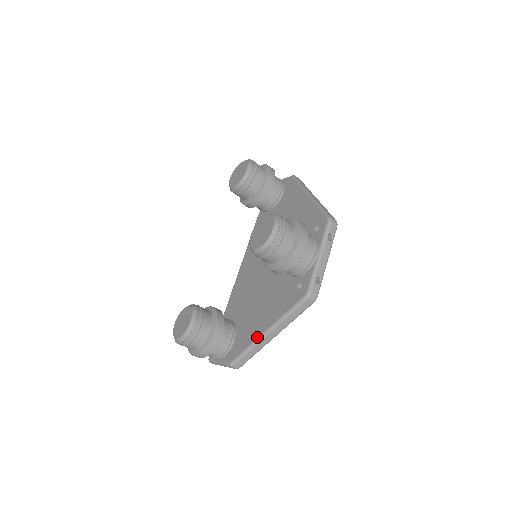
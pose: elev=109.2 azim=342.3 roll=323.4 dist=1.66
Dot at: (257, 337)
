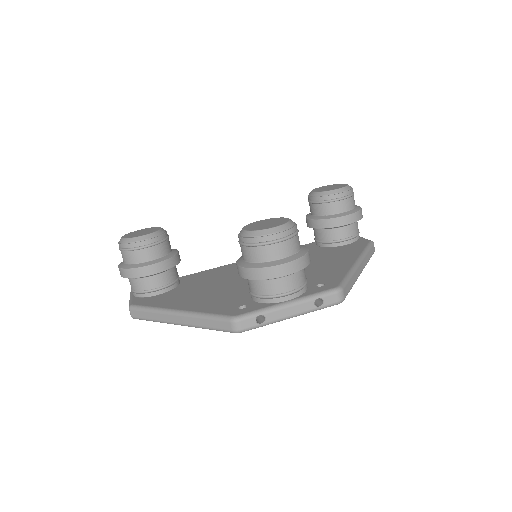
Dot at: (168, 307)
